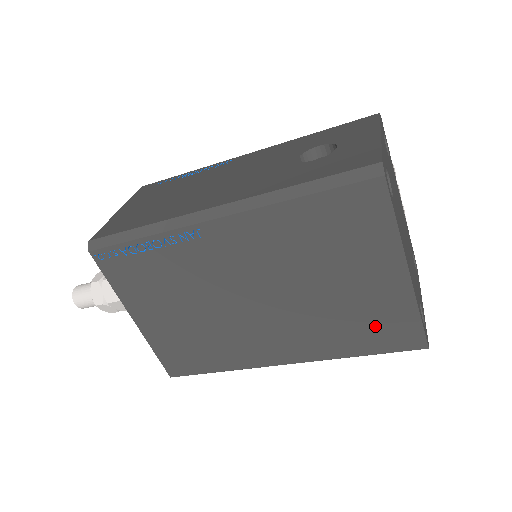
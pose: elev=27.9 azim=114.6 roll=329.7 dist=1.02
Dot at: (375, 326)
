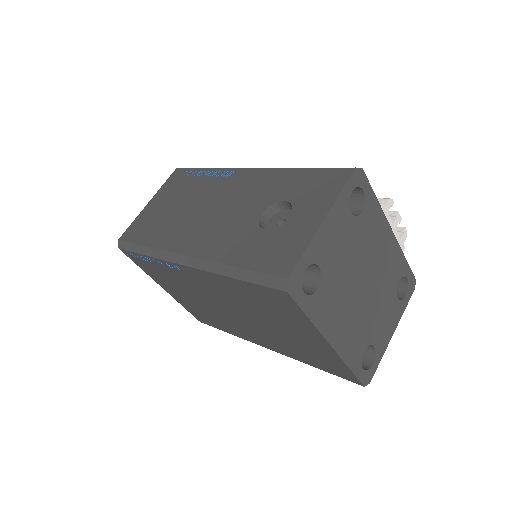
Dot at: (320, 359)
